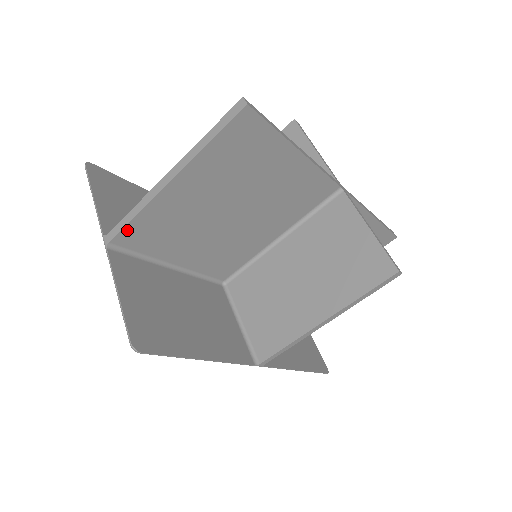
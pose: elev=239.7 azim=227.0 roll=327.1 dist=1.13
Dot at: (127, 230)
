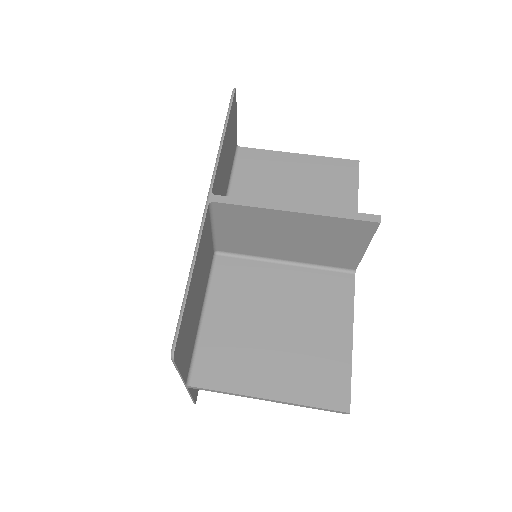
Dot at: (253, 151)
